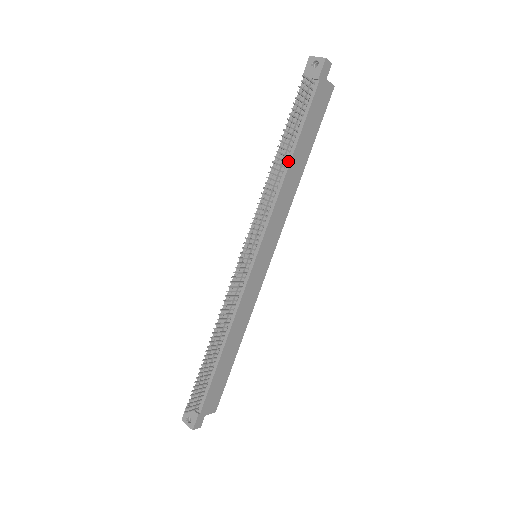
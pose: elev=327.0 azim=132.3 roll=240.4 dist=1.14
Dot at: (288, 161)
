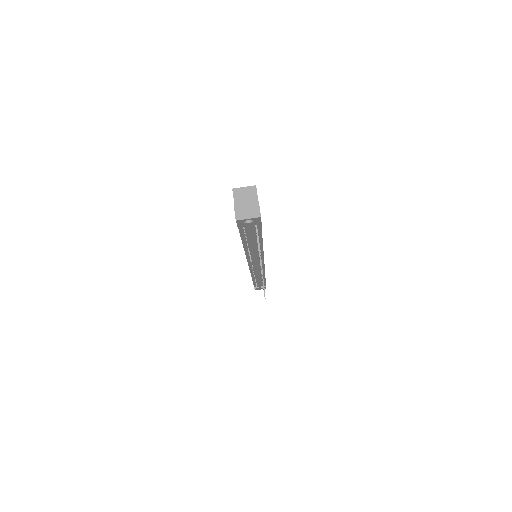
Dot at: (260, 245)
